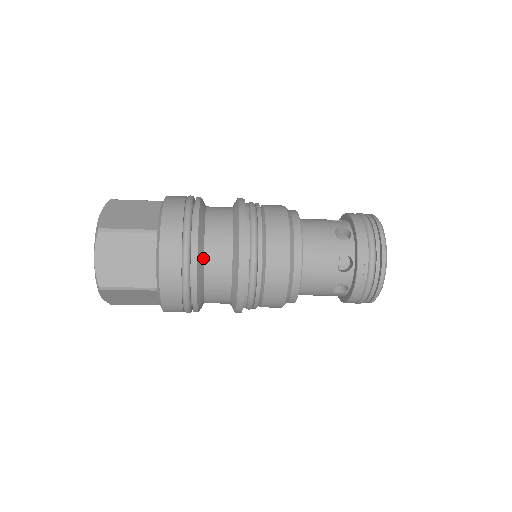
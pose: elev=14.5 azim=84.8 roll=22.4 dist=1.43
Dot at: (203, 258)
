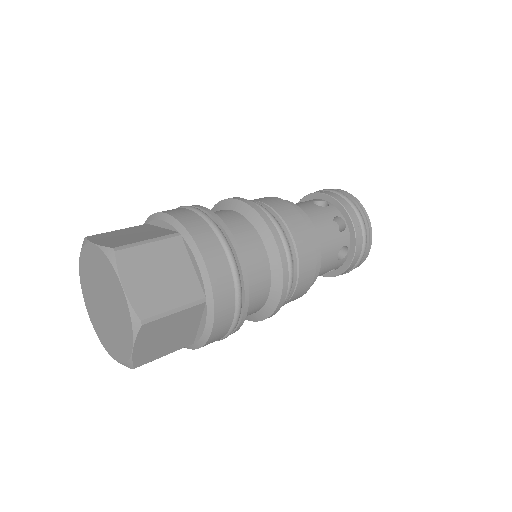
Dot at: occluded
